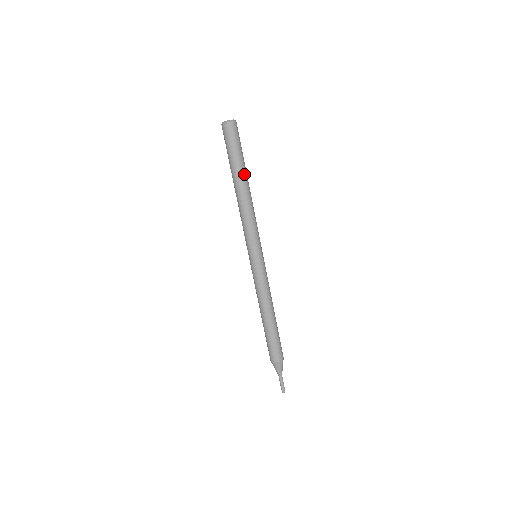
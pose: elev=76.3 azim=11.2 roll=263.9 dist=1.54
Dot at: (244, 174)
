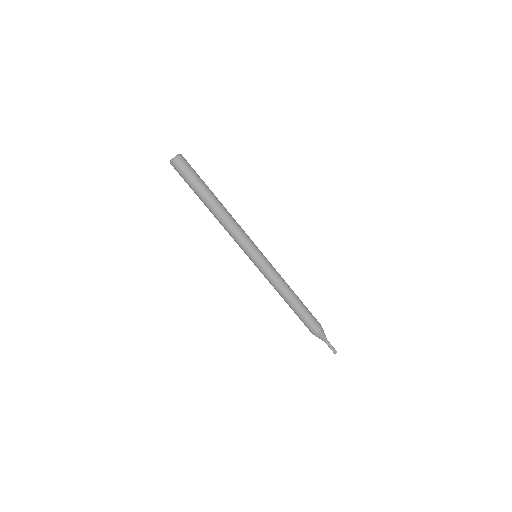
Dot at: (209, 197)
